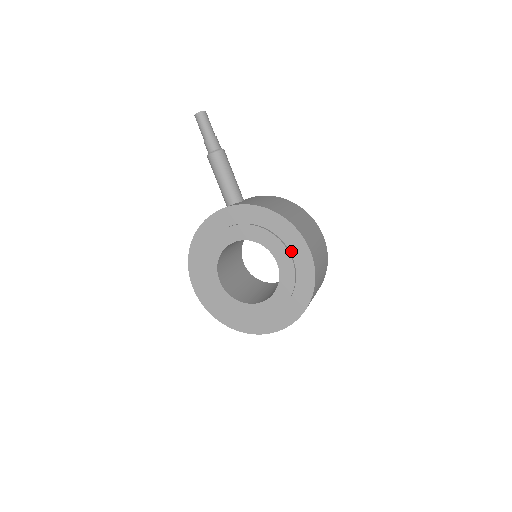
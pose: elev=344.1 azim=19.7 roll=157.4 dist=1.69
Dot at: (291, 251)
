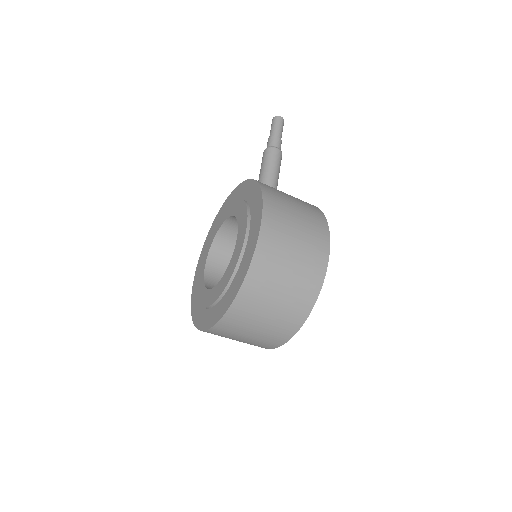
Dot at: (251, 225)
